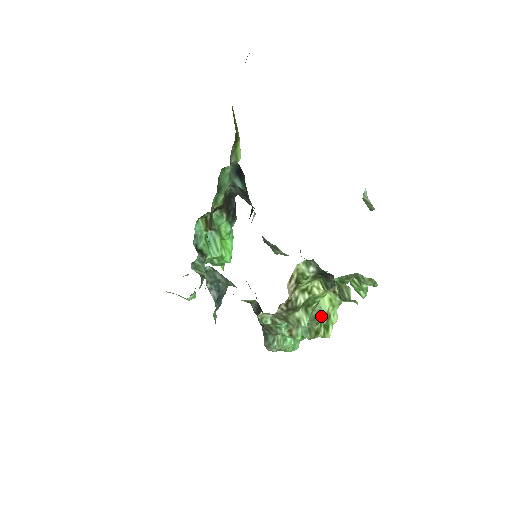
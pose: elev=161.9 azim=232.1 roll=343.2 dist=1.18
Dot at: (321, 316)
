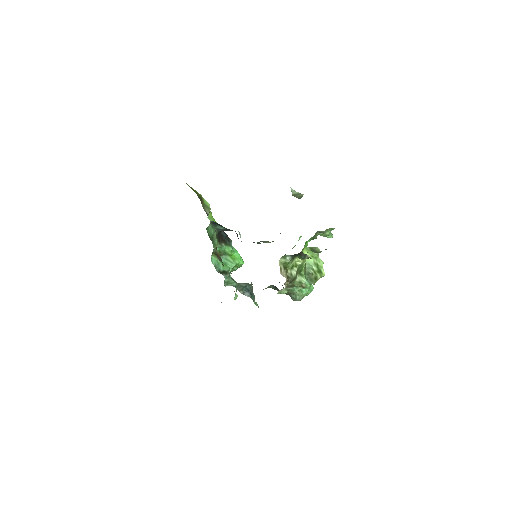
Dot at: (312, 268)
